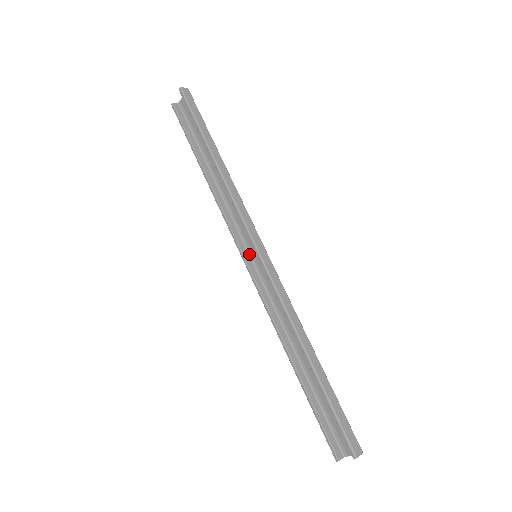
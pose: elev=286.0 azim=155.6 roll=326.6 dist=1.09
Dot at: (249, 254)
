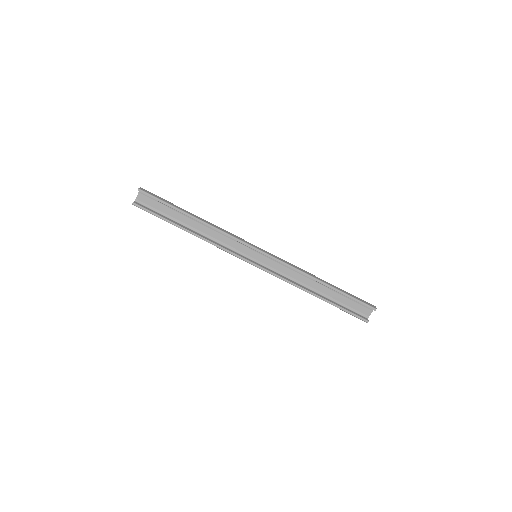
Dot at: (249, 259)
